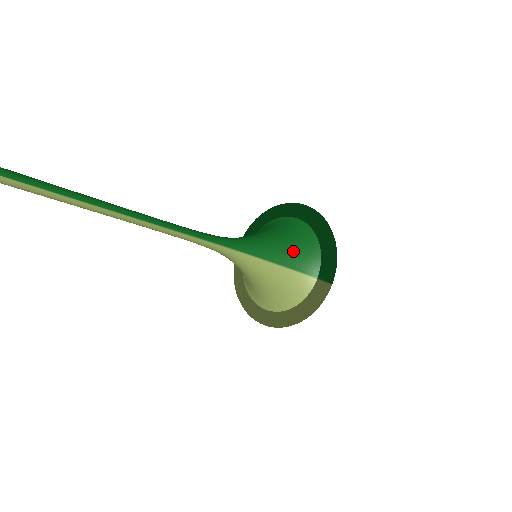
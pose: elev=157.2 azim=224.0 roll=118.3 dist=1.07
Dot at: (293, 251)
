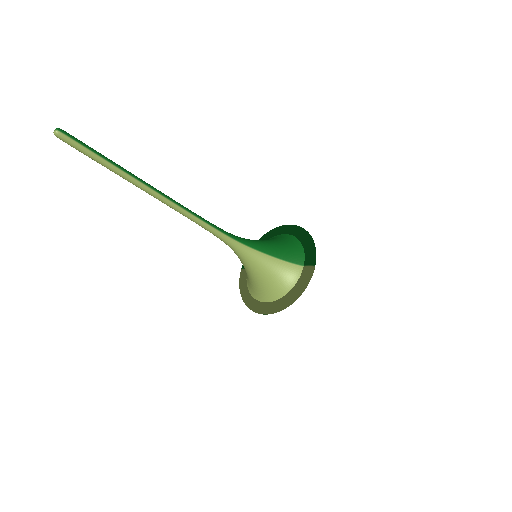
Dot at: (283, 248)
